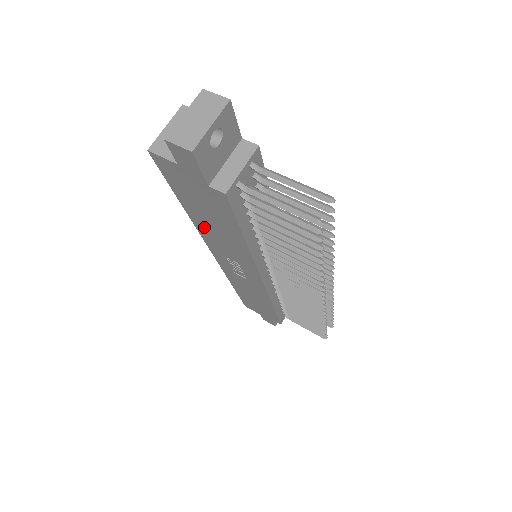
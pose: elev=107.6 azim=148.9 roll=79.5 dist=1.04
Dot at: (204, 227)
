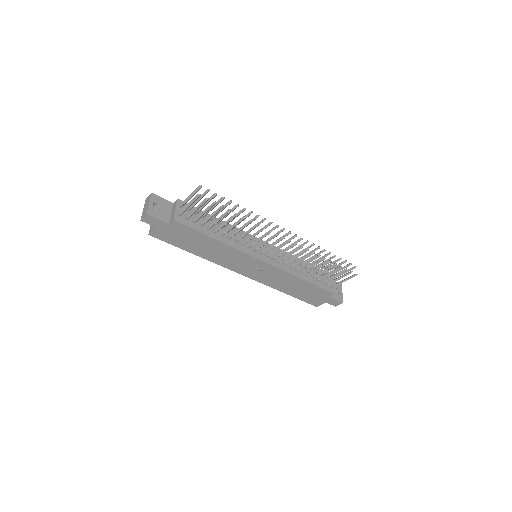
Dot at: (208, 255)
